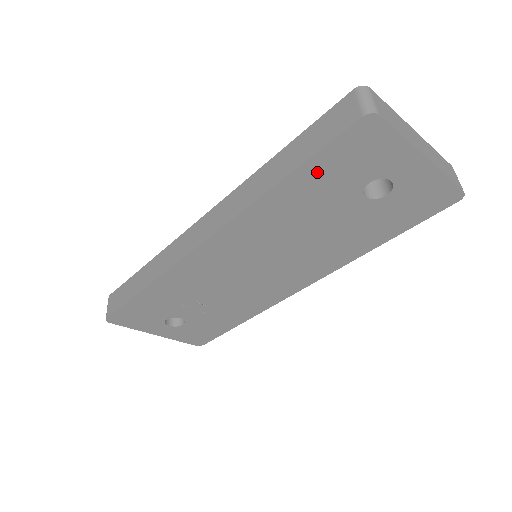
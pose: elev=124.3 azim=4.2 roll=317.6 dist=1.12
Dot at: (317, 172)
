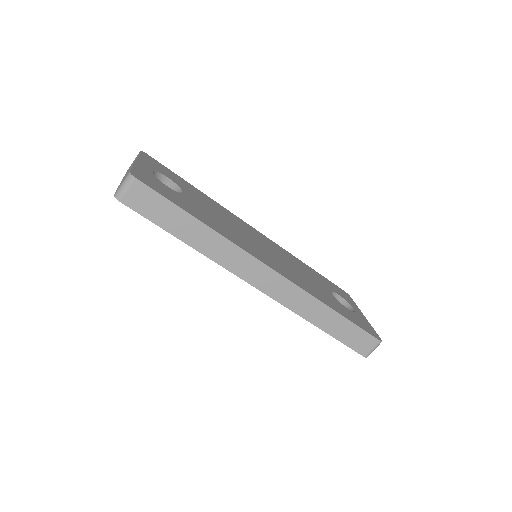
Dot at: occluded
